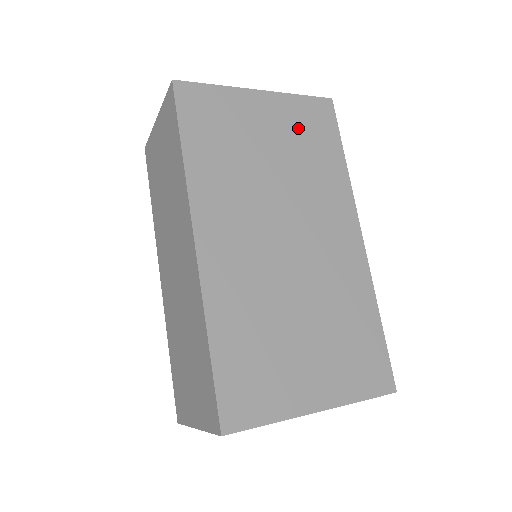
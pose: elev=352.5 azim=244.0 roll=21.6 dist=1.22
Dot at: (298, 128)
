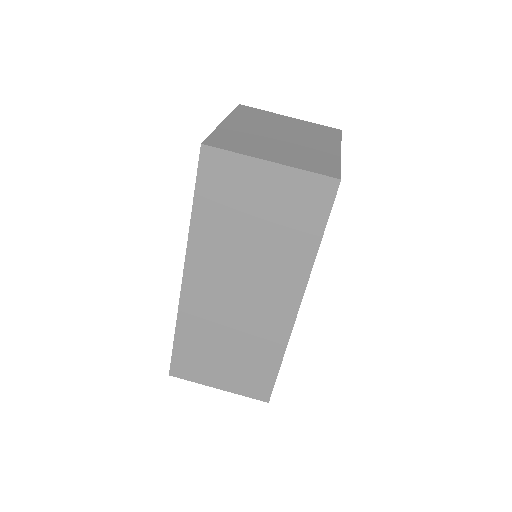
Dot at: occluded
